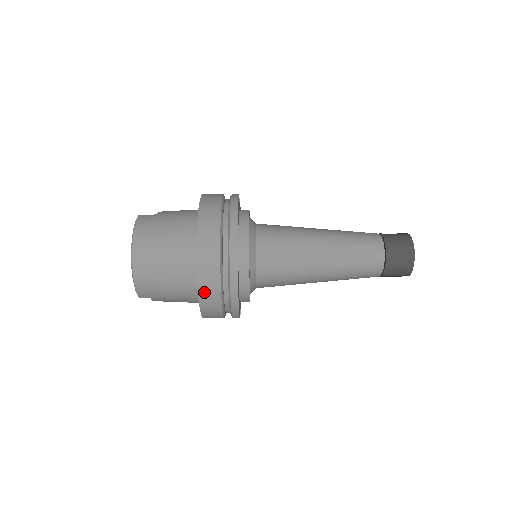
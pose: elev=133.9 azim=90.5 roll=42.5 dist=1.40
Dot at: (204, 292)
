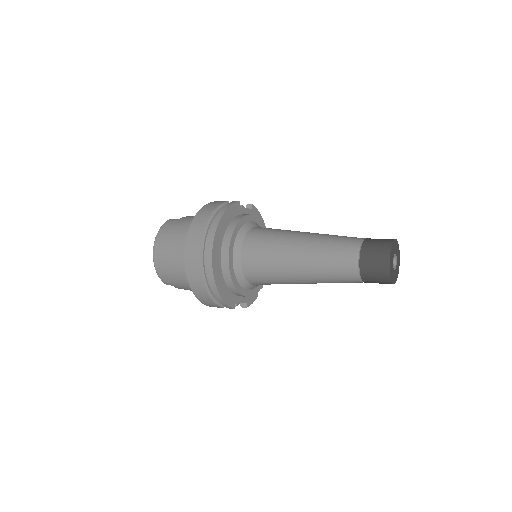
Dot at: (193, 283)
